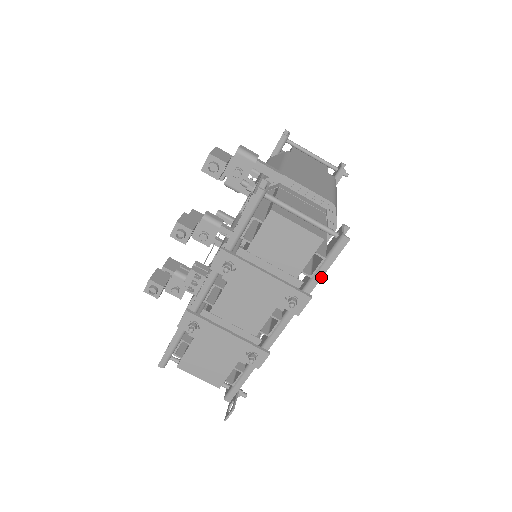
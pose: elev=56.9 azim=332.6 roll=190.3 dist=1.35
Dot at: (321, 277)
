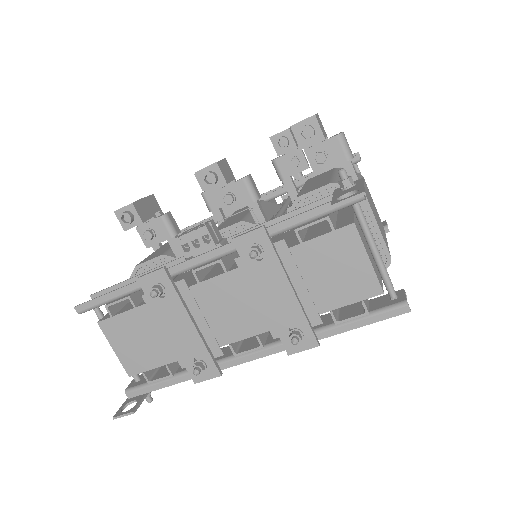
Dot at: (346, 330)
